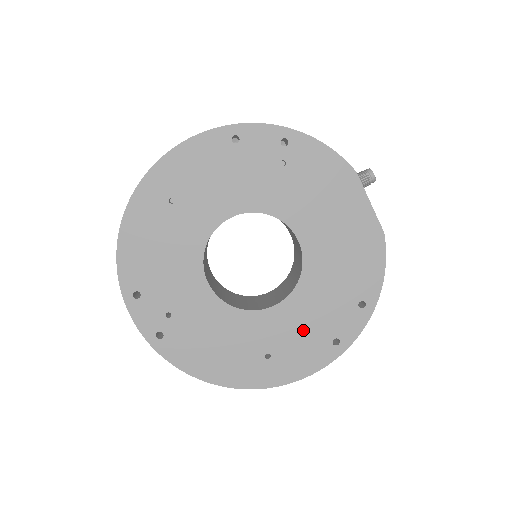
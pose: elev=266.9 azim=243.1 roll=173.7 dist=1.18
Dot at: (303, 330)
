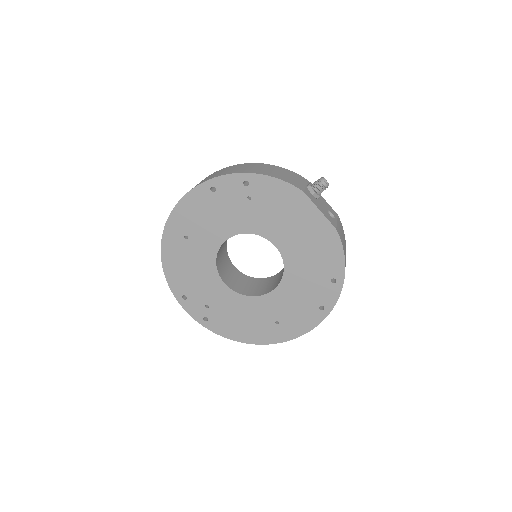
Dot at: (296, 303)
